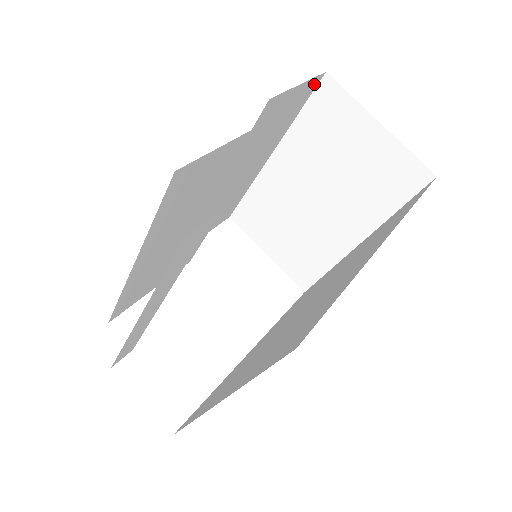
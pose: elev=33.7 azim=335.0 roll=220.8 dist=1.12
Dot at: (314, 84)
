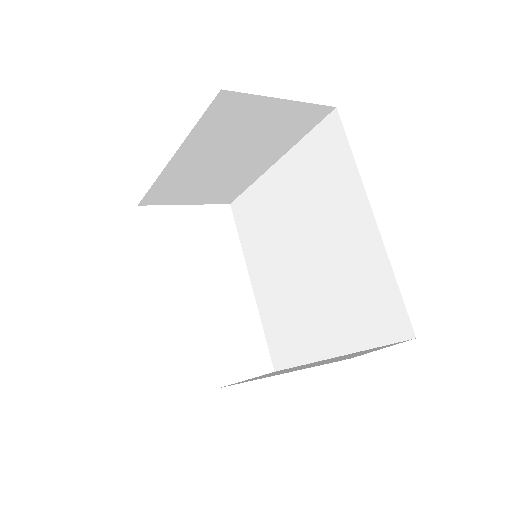
Dot at: occluded
